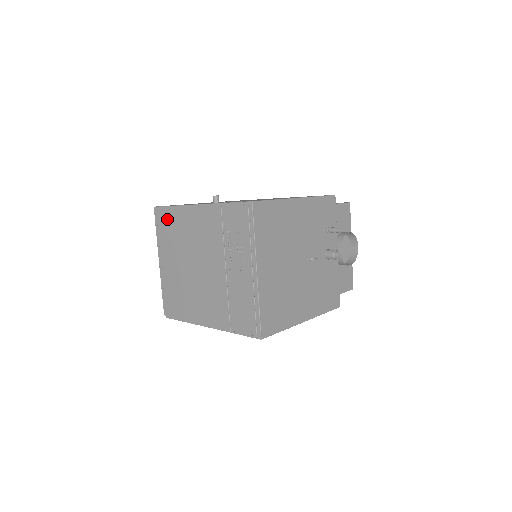
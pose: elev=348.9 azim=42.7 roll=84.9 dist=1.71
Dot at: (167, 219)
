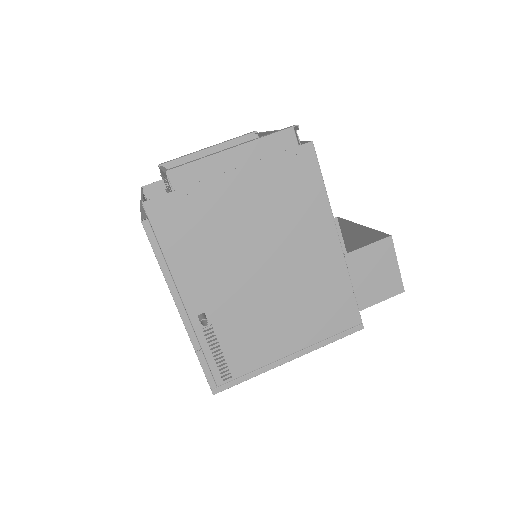
Dot at: occluded
